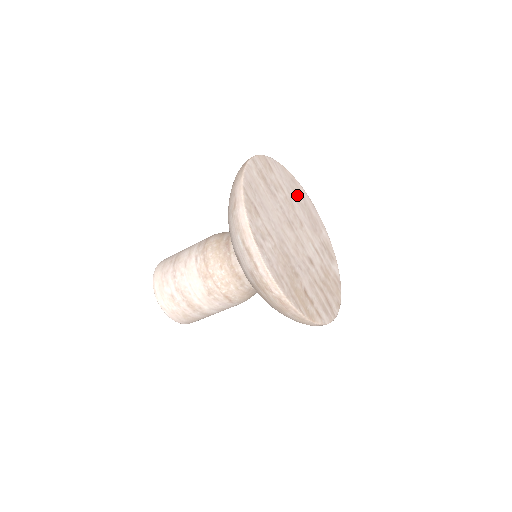
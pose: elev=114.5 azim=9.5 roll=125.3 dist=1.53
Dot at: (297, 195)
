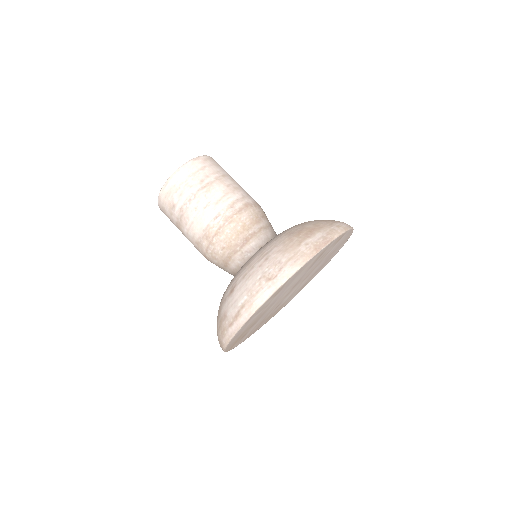
Dot at: (333, 252)
